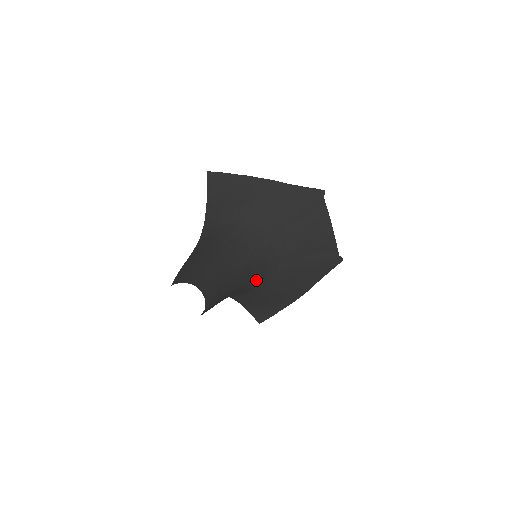
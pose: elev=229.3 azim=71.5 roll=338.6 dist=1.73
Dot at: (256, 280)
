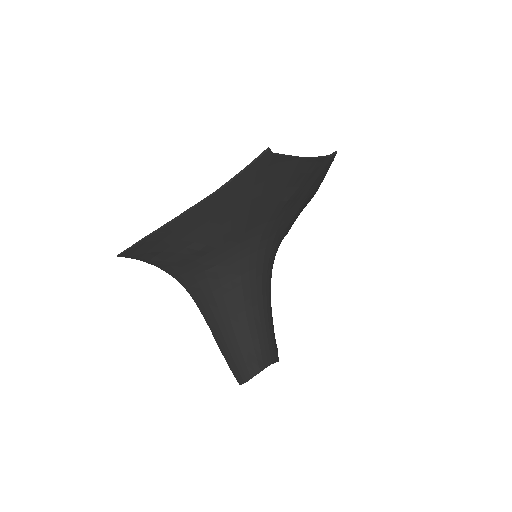
Dot at: occluded
